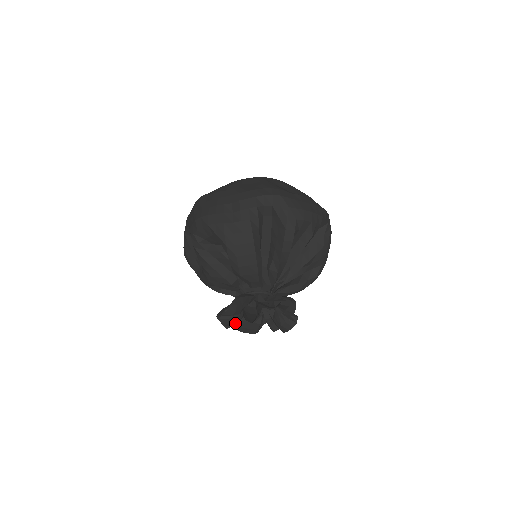
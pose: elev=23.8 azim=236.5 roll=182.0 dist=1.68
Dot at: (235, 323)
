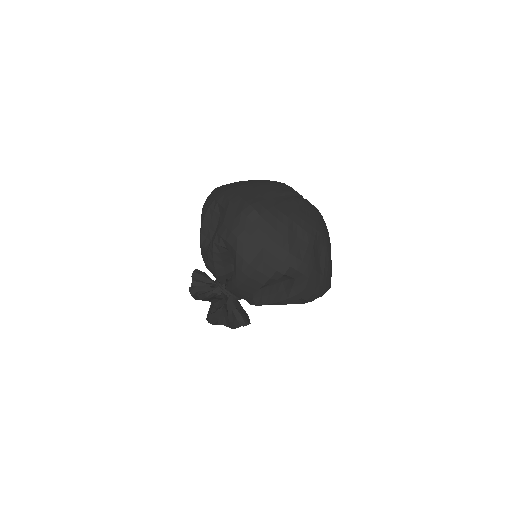
Dot at: occluded
